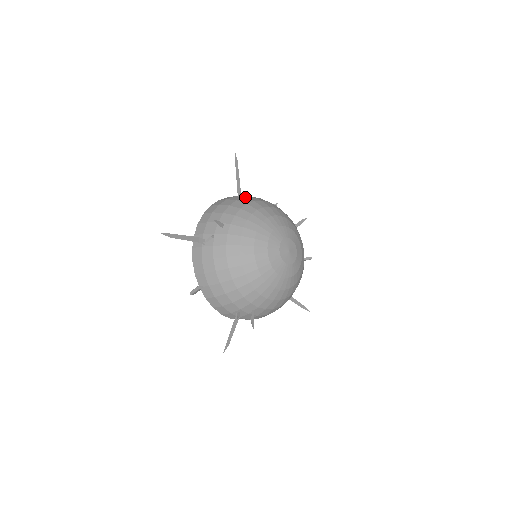
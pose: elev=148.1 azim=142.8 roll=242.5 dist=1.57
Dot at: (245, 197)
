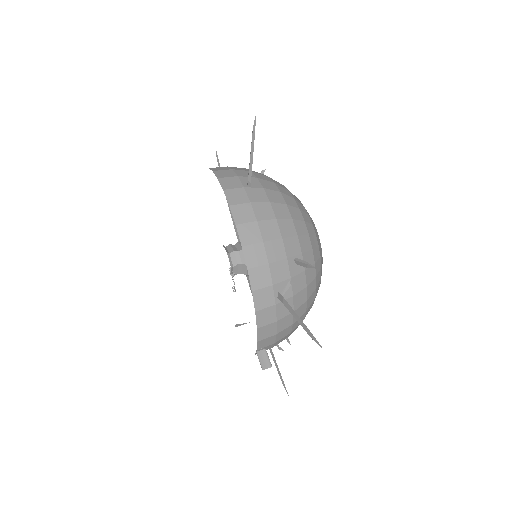
Dot at: (264, 187)
